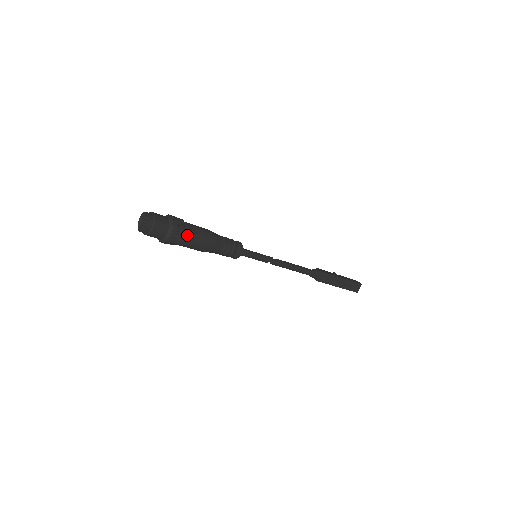
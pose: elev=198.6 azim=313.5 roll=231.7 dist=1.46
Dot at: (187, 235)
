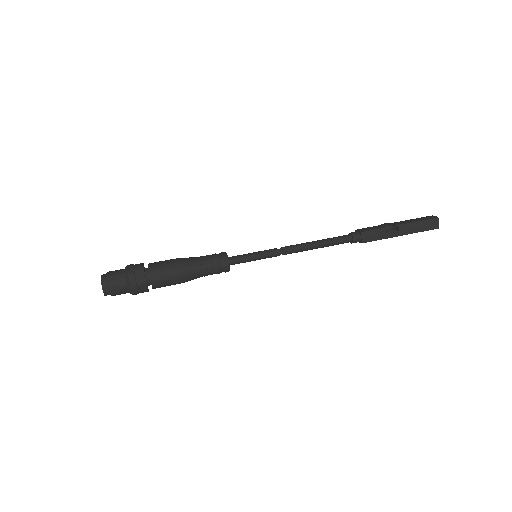
Dot at: occluded
